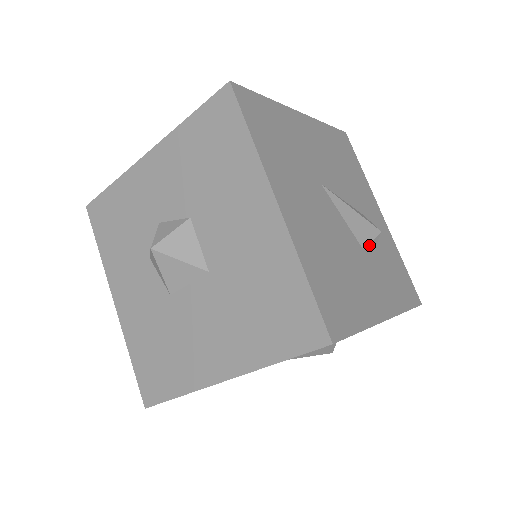
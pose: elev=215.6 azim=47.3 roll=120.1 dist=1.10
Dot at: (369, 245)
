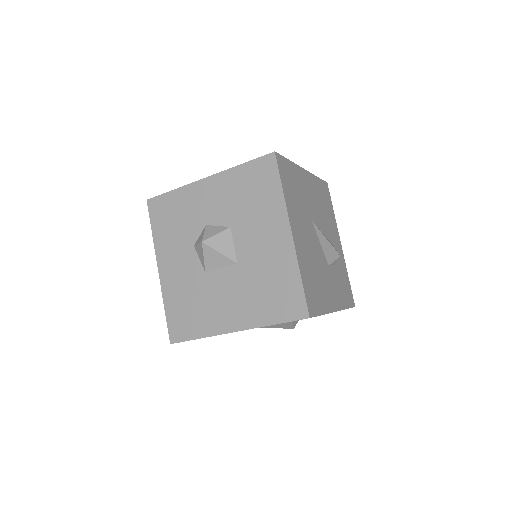
Dot at: (332, 263)
